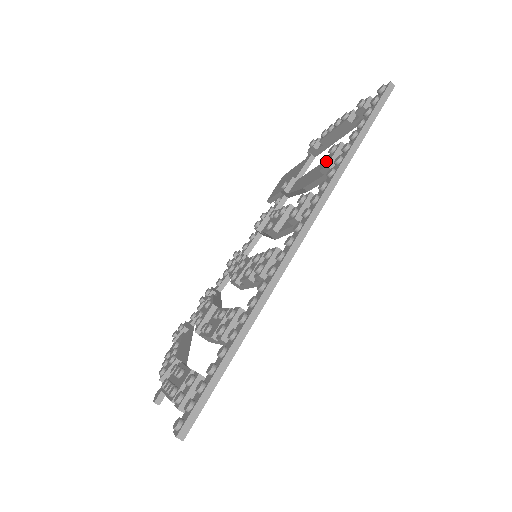
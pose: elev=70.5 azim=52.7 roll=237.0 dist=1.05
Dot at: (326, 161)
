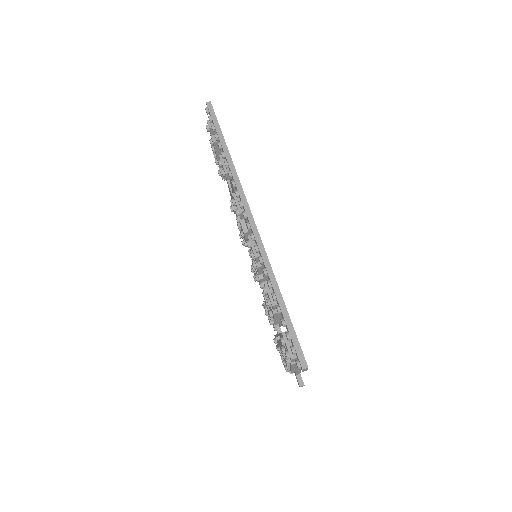
Dot at: (223, 172)
